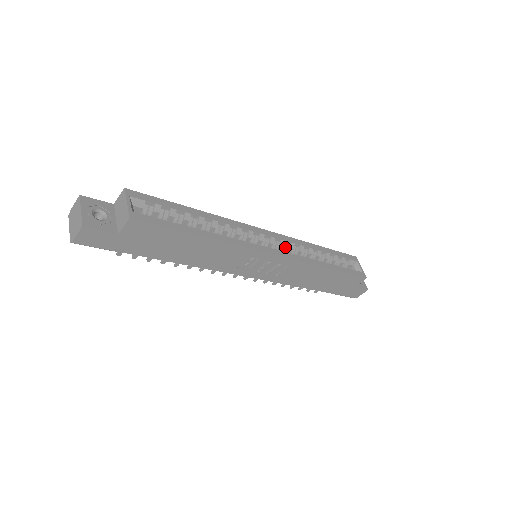
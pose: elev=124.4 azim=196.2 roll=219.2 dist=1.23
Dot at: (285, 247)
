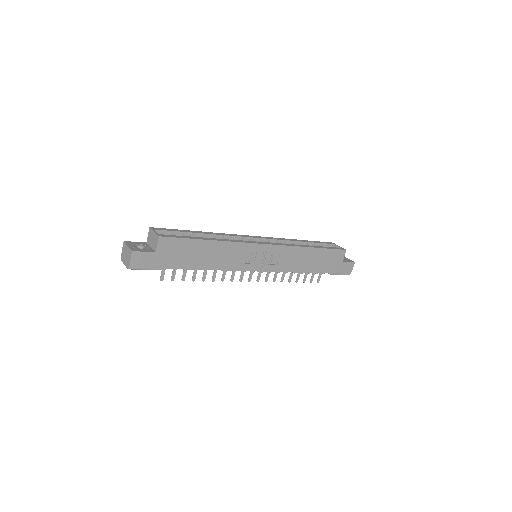
Dot at: occluded
